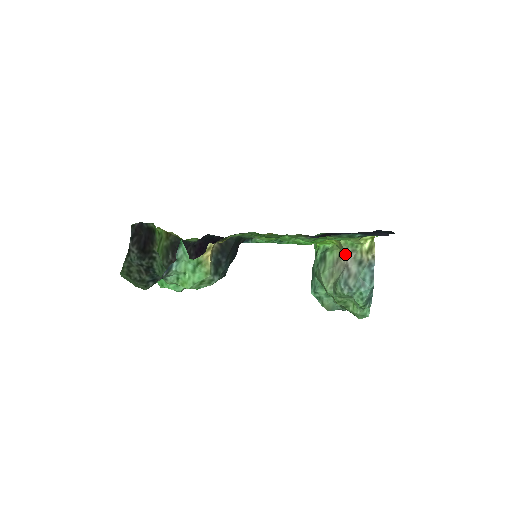
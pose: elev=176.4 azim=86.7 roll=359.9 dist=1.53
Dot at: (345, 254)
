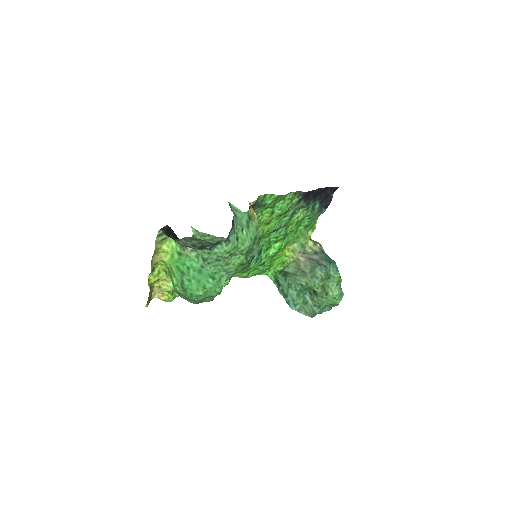
Dot at: (301, 255)
